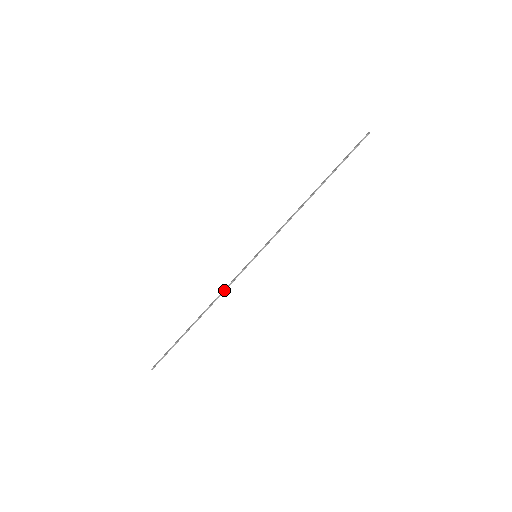
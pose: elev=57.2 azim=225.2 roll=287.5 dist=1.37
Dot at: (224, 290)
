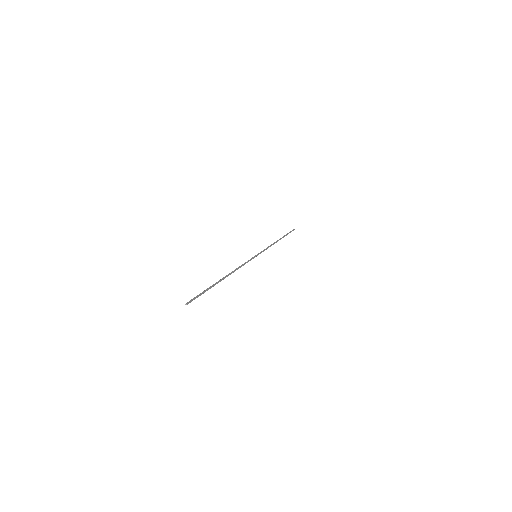
Dot at: (240, 267)
